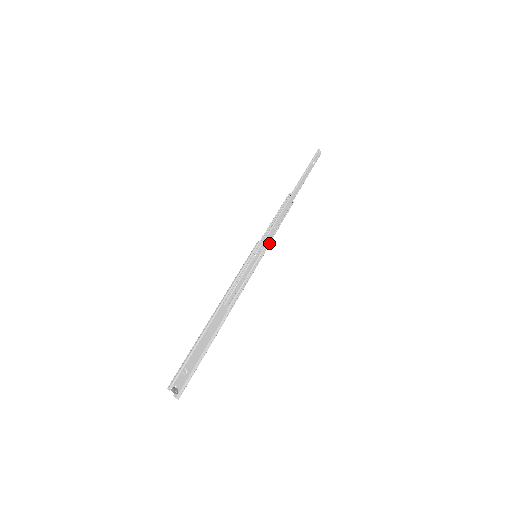
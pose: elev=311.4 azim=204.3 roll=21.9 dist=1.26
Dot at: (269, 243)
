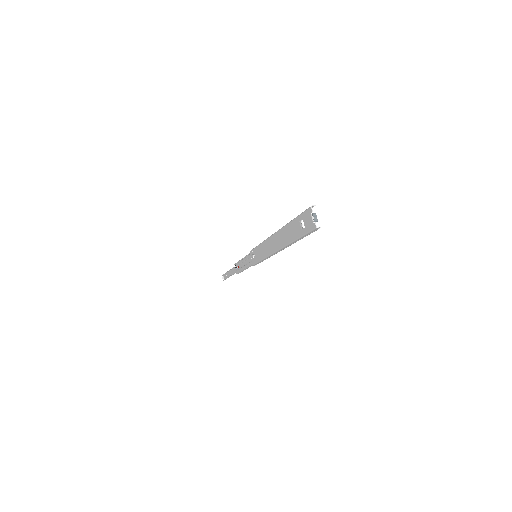
Dot at: (252, 265)
